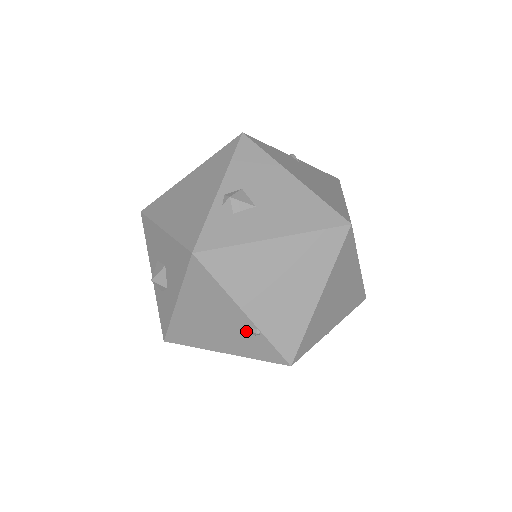
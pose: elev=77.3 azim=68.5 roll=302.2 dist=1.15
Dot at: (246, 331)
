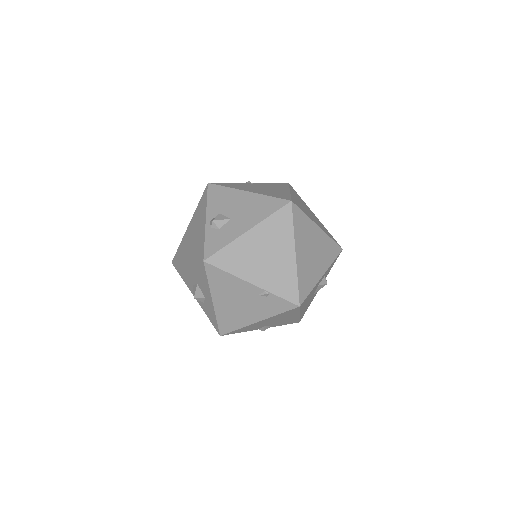
Dot at: (261, 297)
